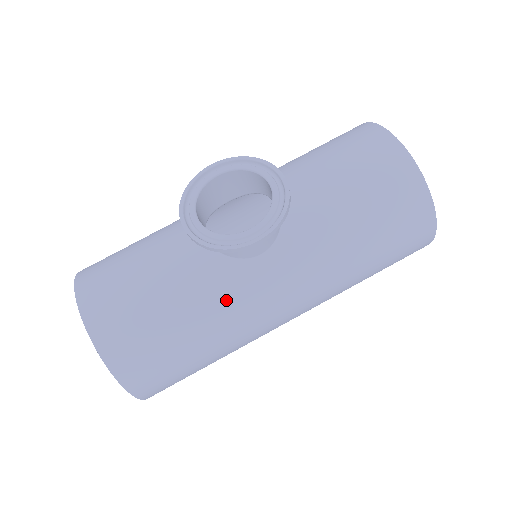
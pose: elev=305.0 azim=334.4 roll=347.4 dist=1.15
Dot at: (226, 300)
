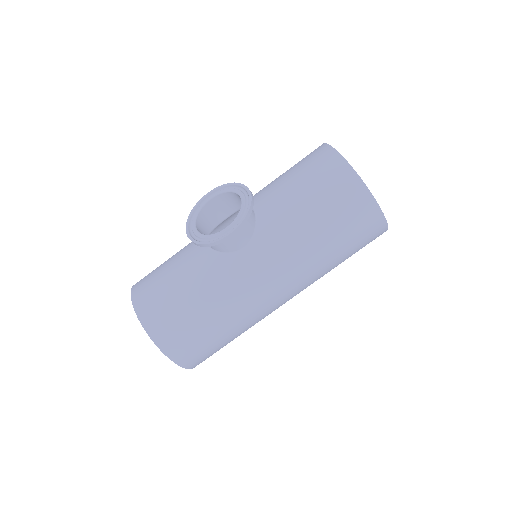
Dot at: (224, 283)
